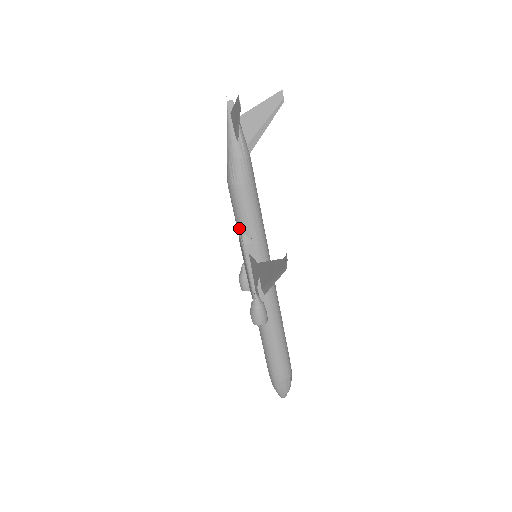
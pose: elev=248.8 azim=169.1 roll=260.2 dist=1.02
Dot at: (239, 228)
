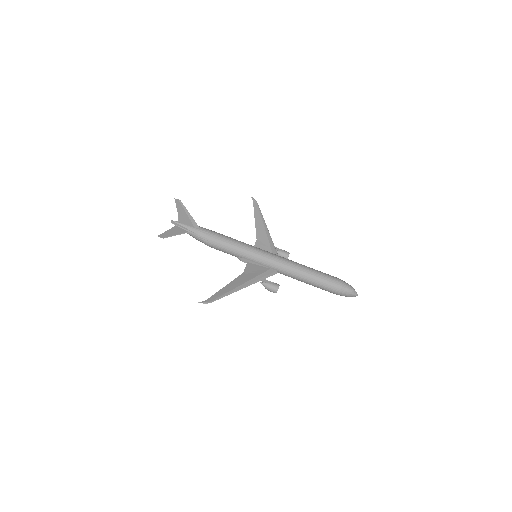
Dot at: occluded
